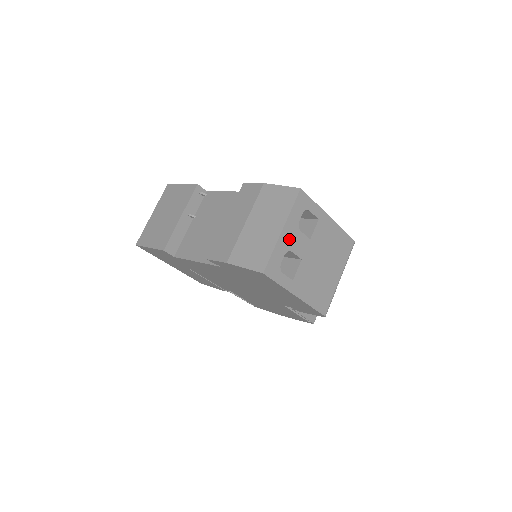
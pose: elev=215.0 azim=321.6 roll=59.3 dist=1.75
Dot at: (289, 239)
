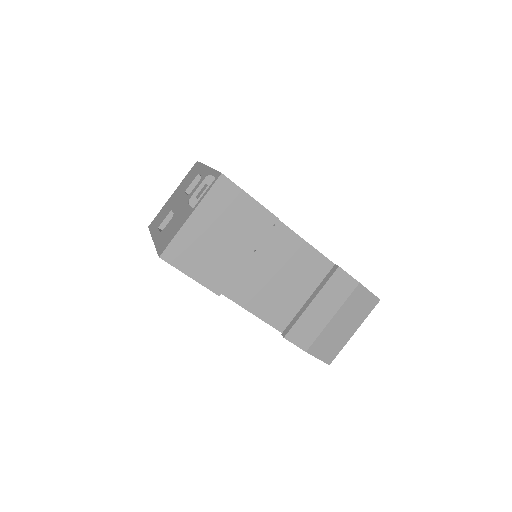
Dot at: occluded
